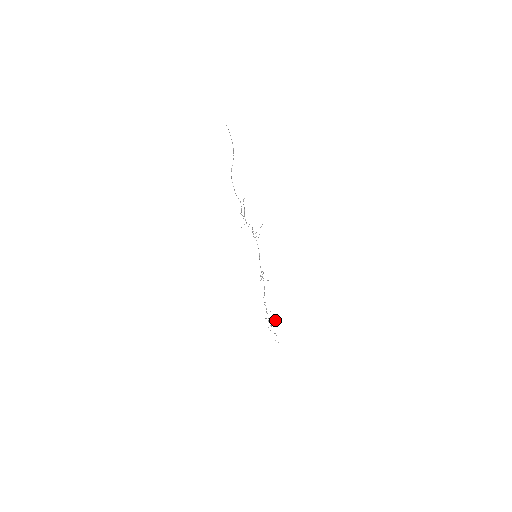
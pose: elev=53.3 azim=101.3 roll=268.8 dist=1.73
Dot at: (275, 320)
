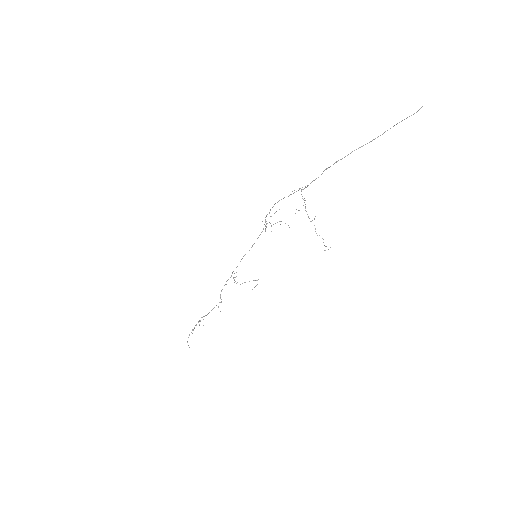
Dot at: occluded
